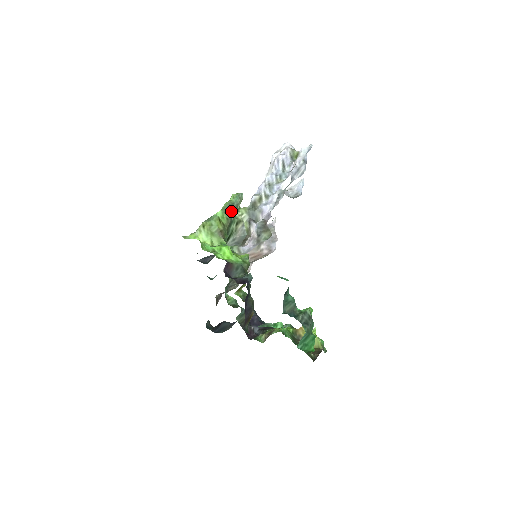
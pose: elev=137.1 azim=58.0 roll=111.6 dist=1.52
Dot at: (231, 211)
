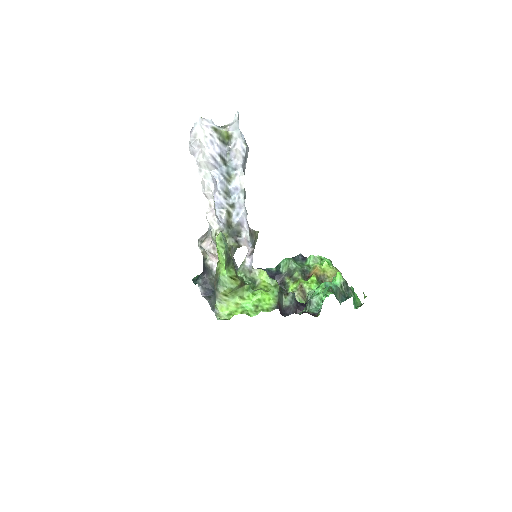
Dot at: (229, 259)
